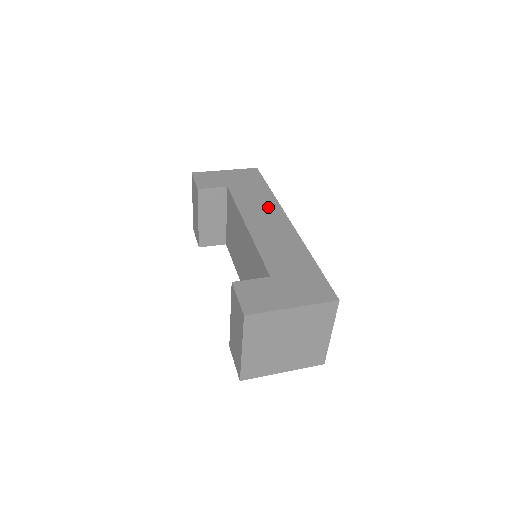
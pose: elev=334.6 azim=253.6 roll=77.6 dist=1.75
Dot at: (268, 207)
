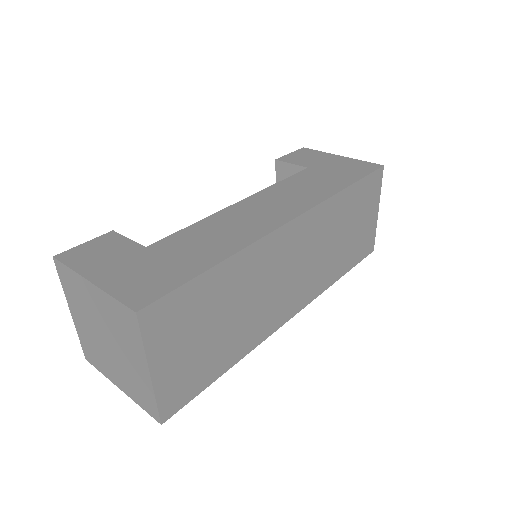
Dot at: (302, 198)
